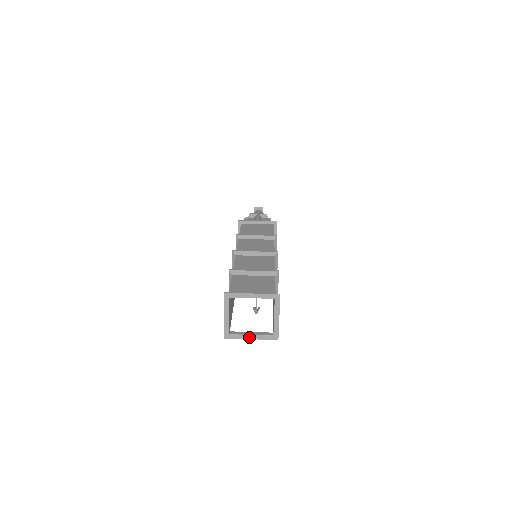
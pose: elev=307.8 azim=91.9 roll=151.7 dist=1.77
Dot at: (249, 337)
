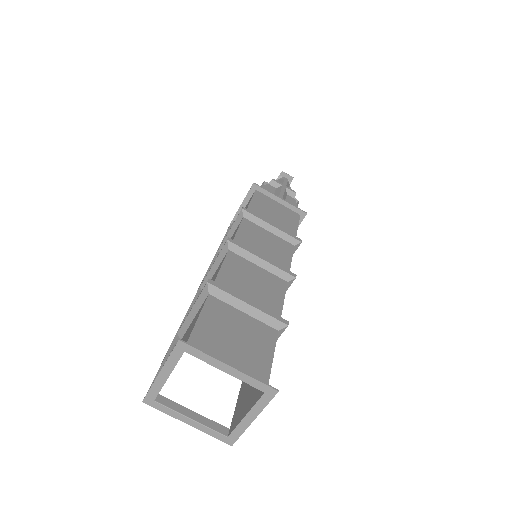
Dot at: (186, 420)
